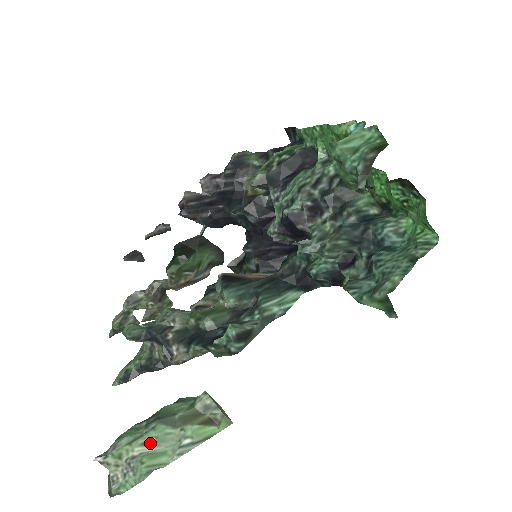
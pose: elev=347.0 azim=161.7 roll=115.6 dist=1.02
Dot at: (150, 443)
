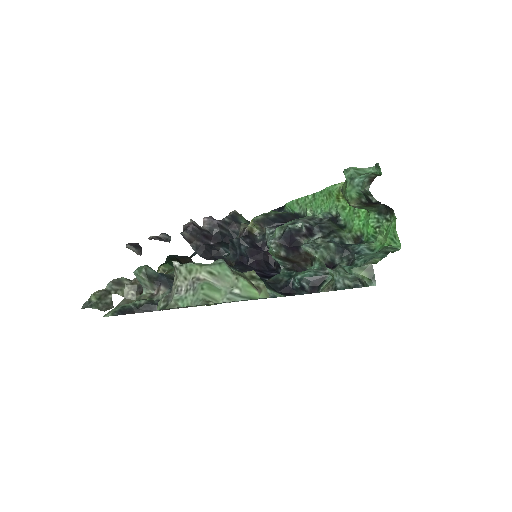
Dot at: (213, 275)
